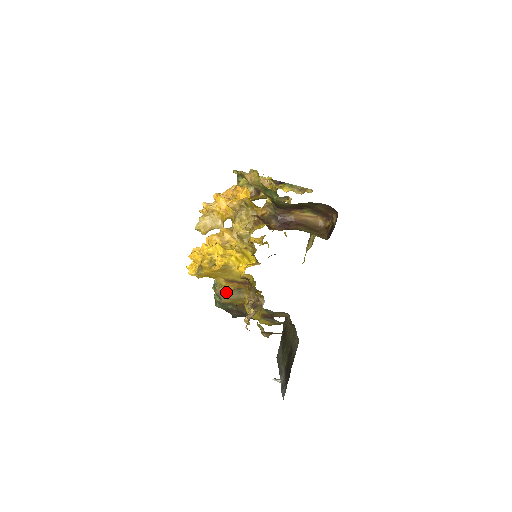
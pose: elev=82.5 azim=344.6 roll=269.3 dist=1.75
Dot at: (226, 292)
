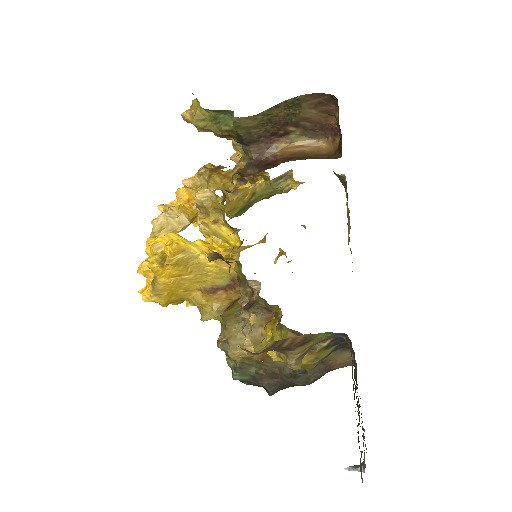
Dot at: (213, 317)
